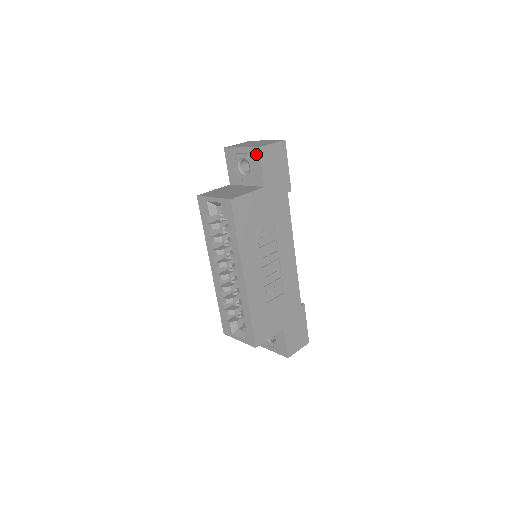
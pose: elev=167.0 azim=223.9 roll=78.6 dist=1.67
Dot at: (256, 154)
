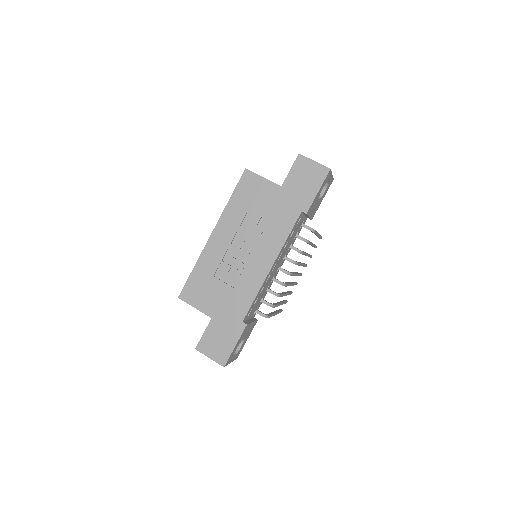
Dot at: (296, 160)
